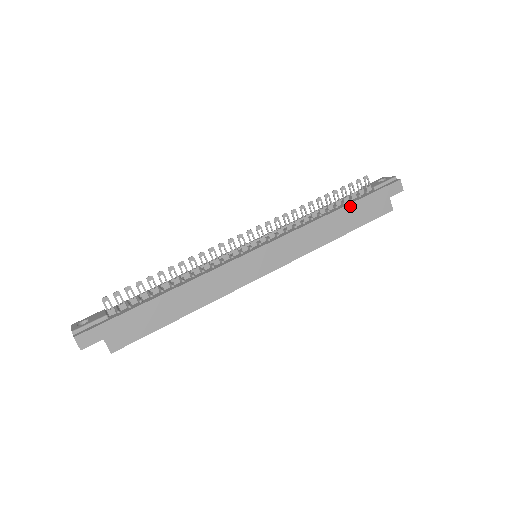
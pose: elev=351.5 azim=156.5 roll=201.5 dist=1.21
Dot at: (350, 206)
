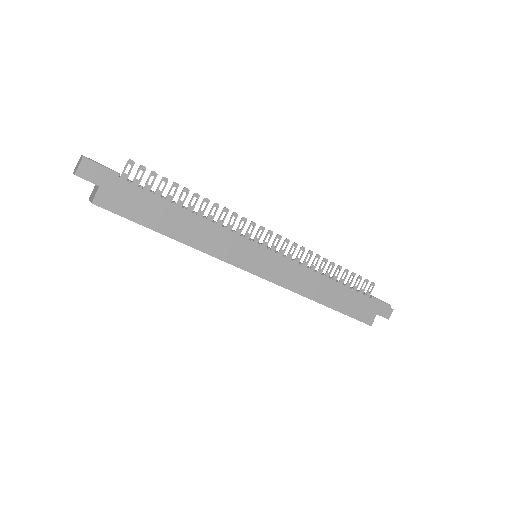
Dot at: (349, 290)
